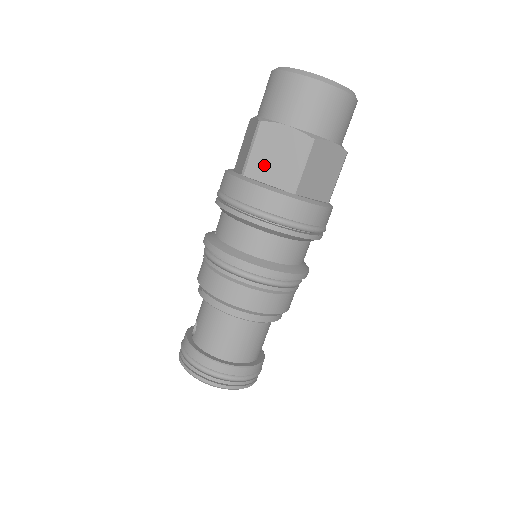
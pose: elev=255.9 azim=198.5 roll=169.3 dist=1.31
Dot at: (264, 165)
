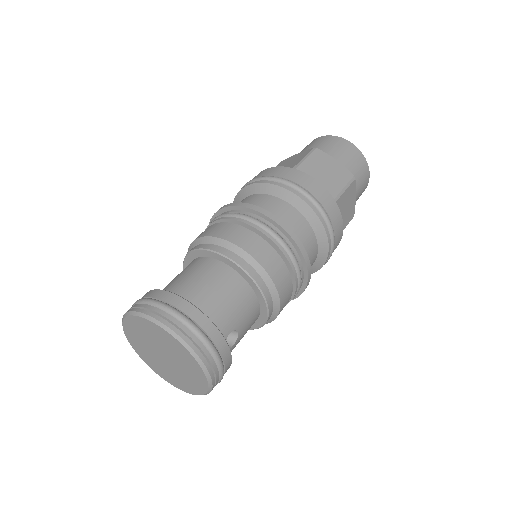
Dot at: occluded
